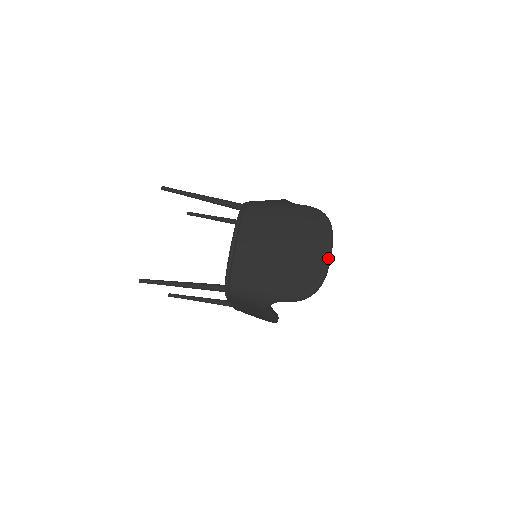
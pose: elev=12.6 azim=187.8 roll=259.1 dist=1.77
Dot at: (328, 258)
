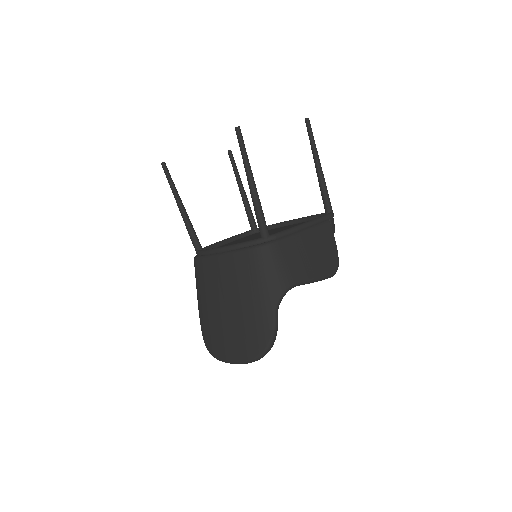
Dot at: (230, 362)
